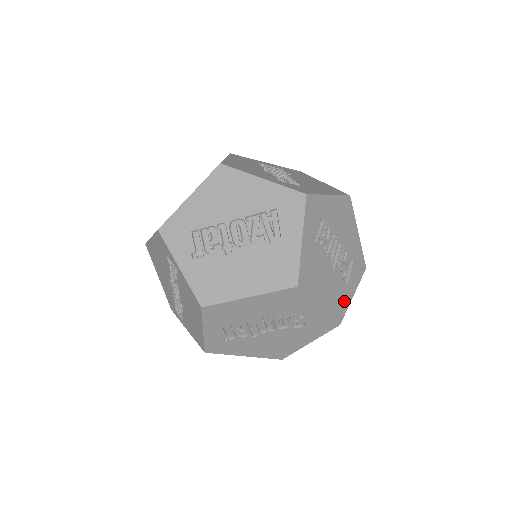
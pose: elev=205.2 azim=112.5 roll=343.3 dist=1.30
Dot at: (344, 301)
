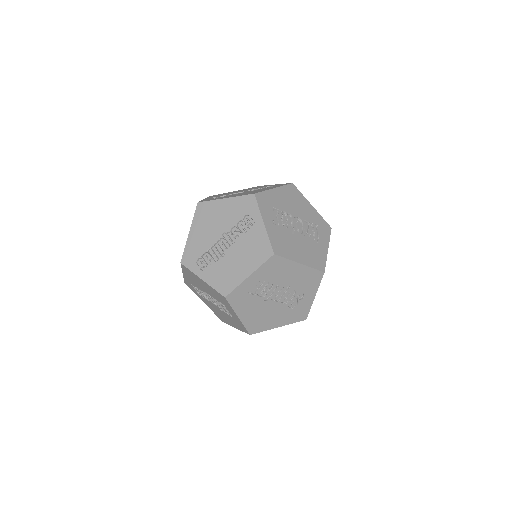
Dot at: occluded
